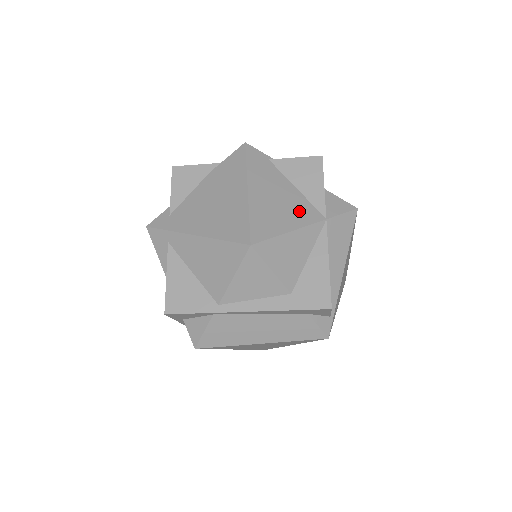
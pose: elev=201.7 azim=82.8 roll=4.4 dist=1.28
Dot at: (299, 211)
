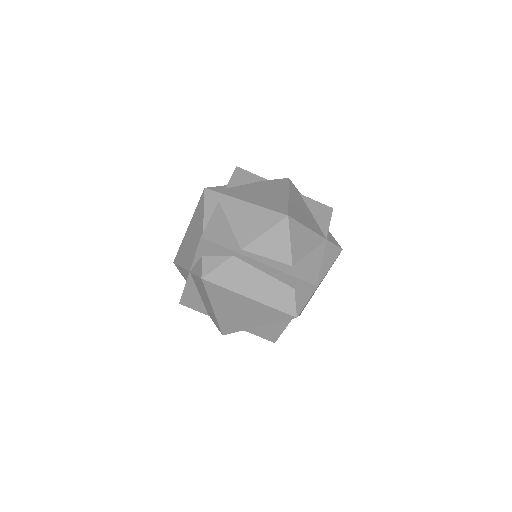
Dot at: (313, 225)
